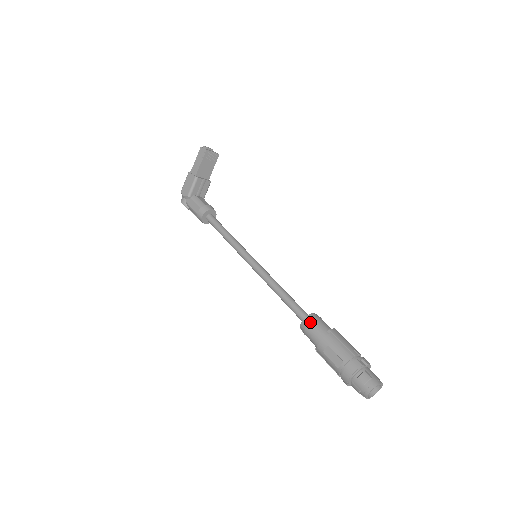
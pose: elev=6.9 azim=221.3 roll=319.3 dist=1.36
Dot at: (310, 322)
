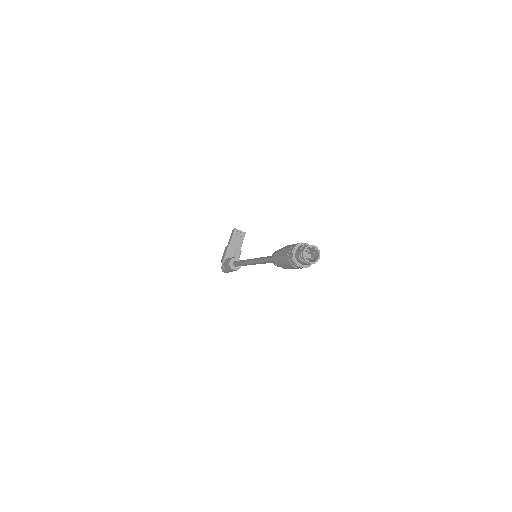
Dot at: (276, 251)
